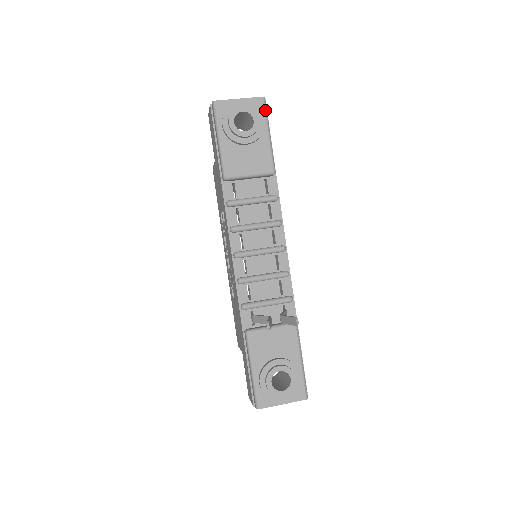
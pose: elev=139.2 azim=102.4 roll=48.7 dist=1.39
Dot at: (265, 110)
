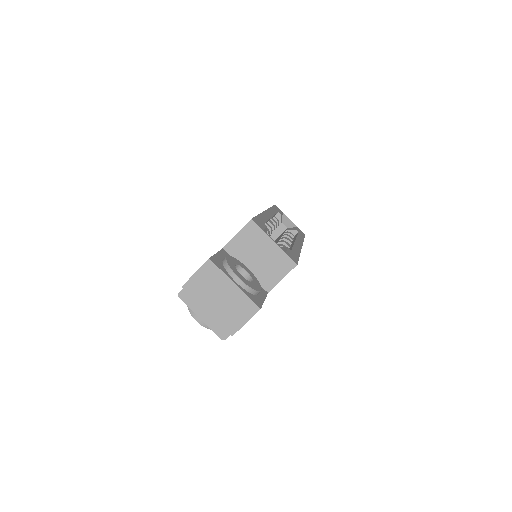
Dot at: occluded
